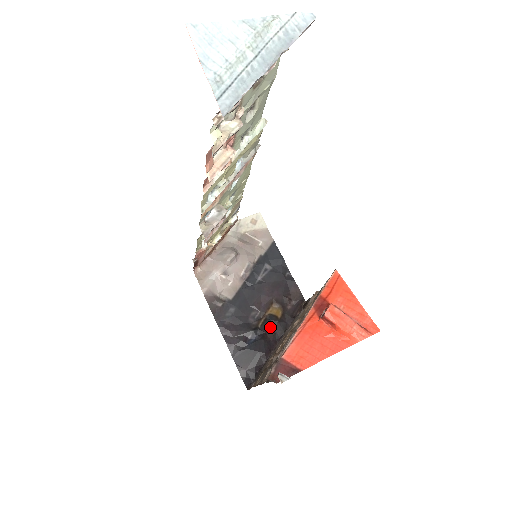
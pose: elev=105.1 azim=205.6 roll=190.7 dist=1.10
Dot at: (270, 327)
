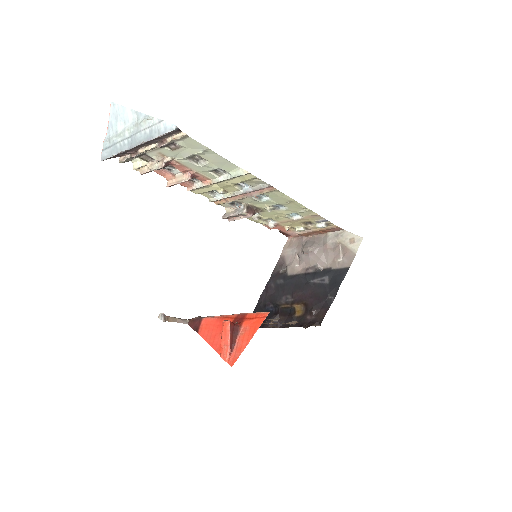
Dot at: (285, 314)
